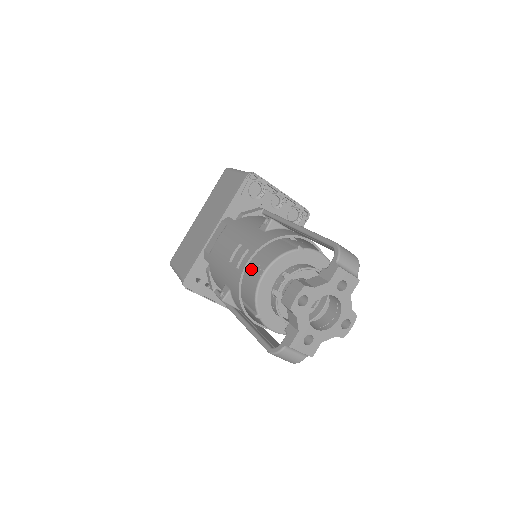
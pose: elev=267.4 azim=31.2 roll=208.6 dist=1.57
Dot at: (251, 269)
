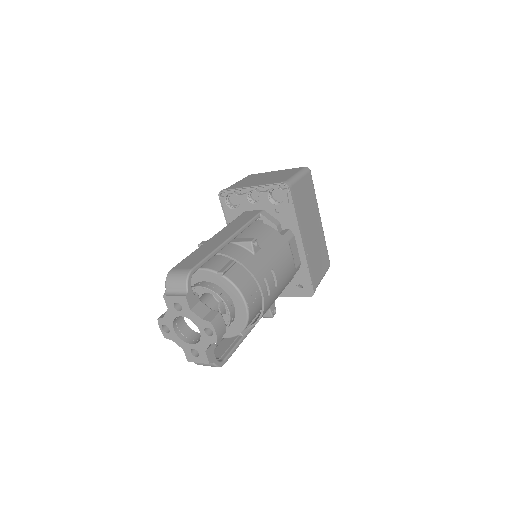
Dot at: occluded
